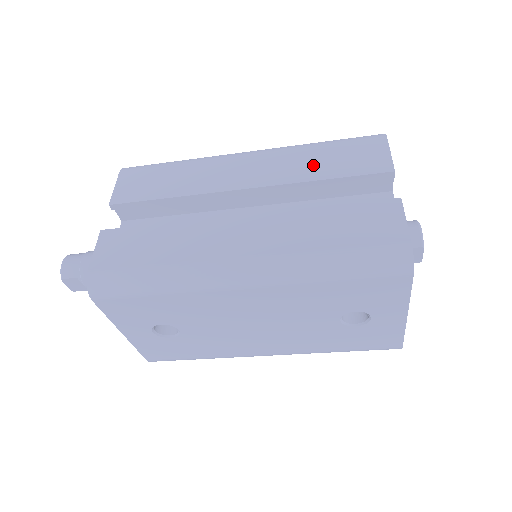
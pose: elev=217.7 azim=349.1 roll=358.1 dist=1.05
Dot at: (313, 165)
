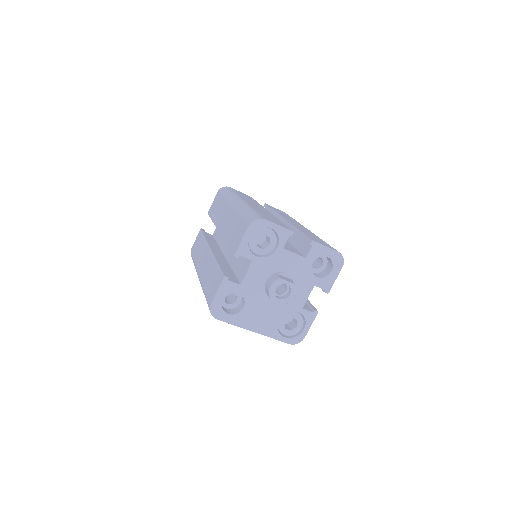
Dot at: (231, 230)
